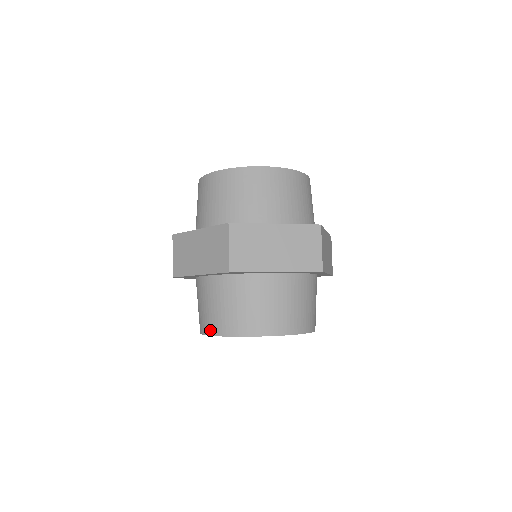
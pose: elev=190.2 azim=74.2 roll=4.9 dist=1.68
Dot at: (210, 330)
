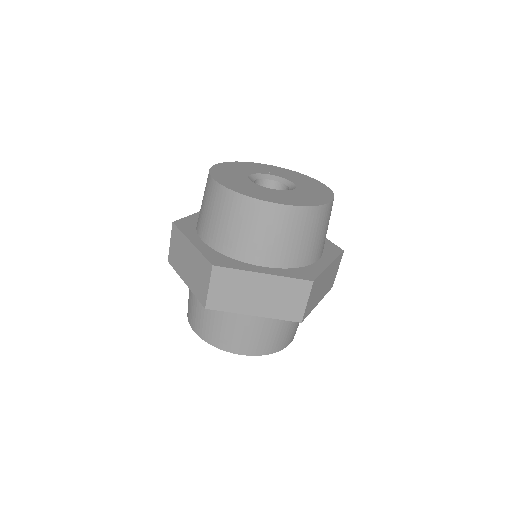
Dot at: (239, 350)
